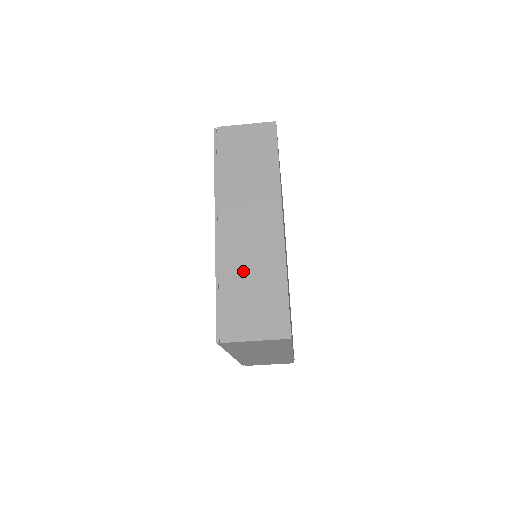
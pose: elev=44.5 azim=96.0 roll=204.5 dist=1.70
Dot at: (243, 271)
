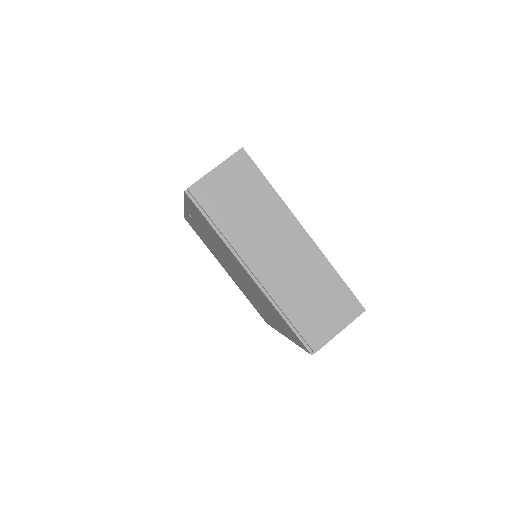
Dot at: occluded
